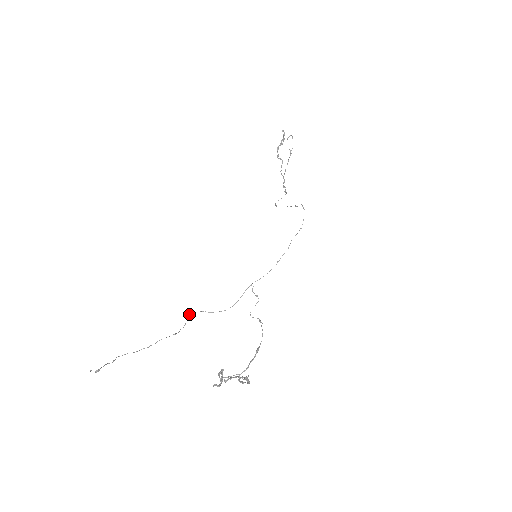
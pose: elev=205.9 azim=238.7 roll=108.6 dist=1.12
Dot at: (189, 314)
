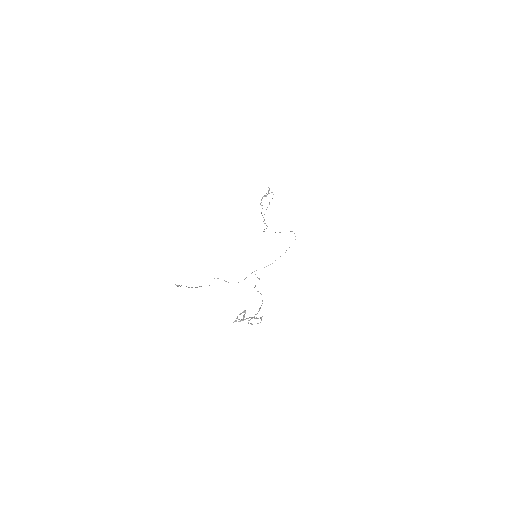
Dot at: (214, 278)
